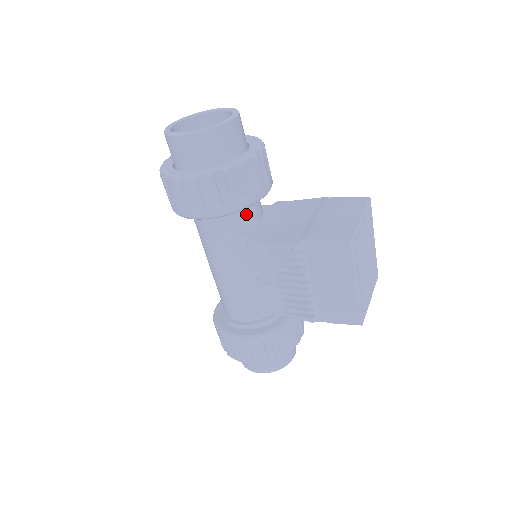
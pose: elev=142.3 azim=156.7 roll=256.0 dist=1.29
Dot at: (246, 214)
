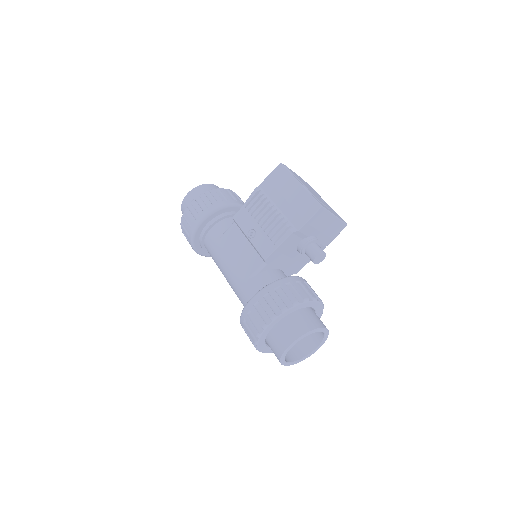
Dot at: occluded
